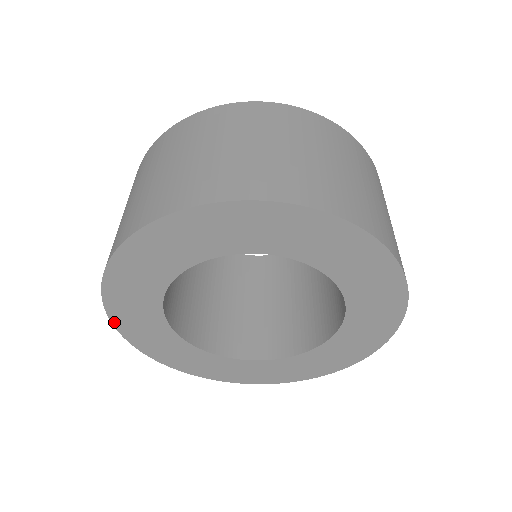
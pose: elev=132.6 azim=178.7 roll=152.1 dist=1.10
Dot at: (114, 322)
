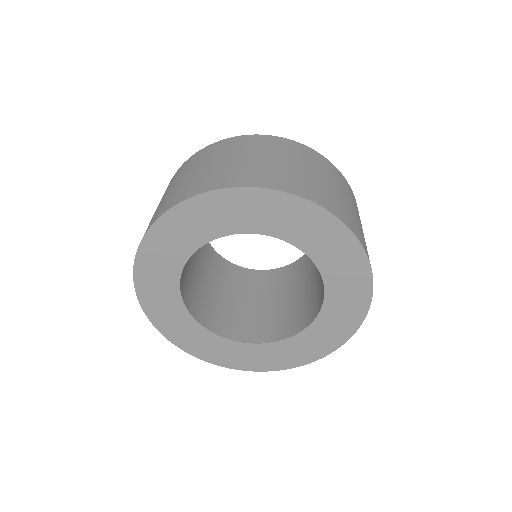
Dot at: (136, 266)
